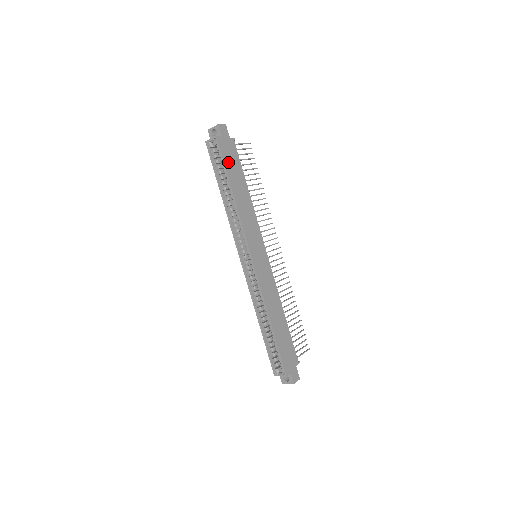
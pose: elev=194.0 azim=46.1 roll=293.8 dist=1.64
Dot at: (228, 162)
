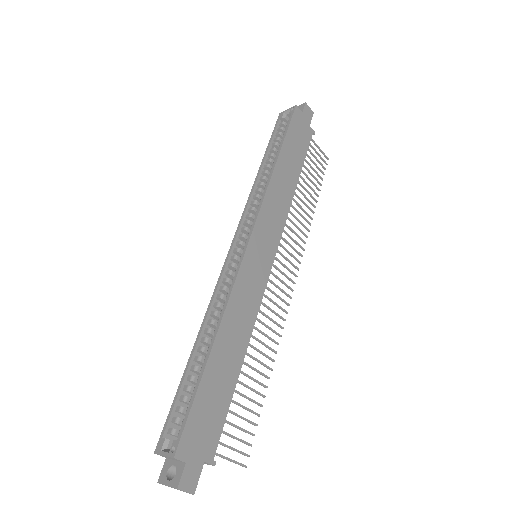
Dot at: (293, 136)
